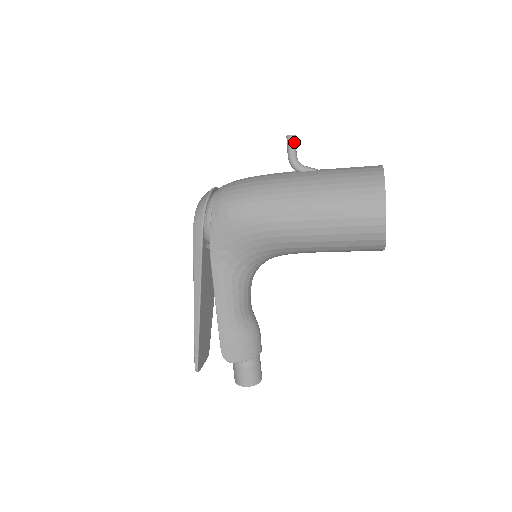
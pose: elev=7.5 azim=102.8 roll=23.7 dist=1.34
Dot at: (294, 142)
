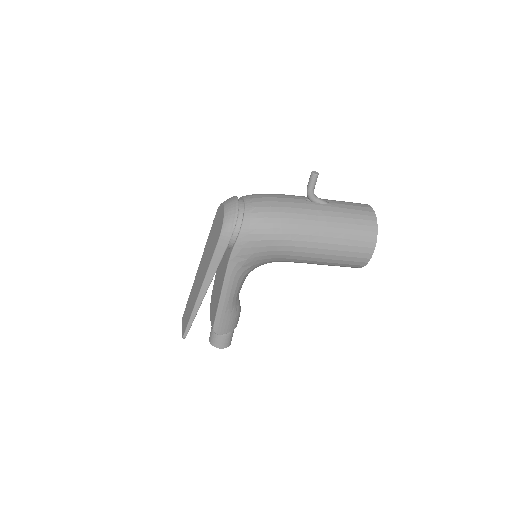
Dot at: occluded
